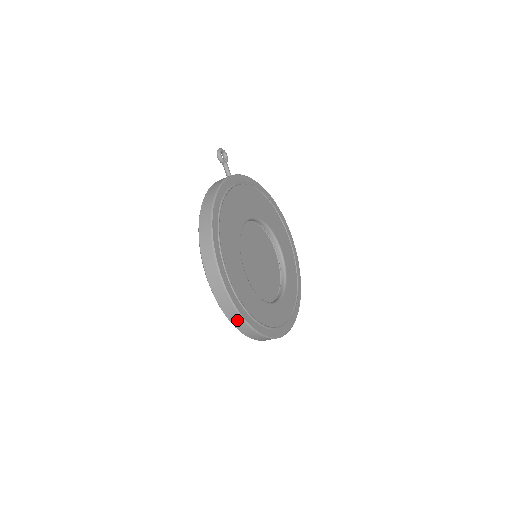
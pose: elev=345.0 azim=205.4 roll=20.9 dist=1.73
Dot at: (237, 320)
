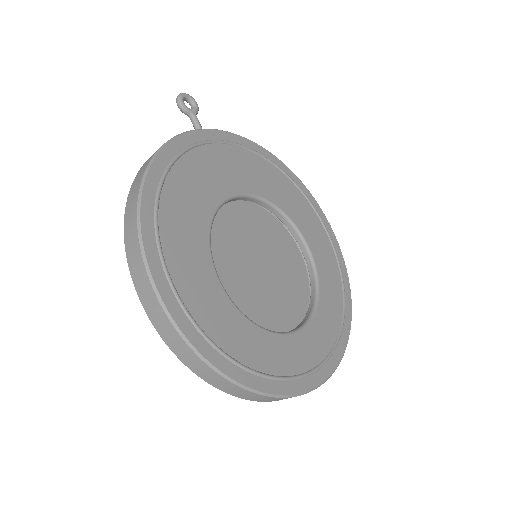
Dot at: (200, 367)
